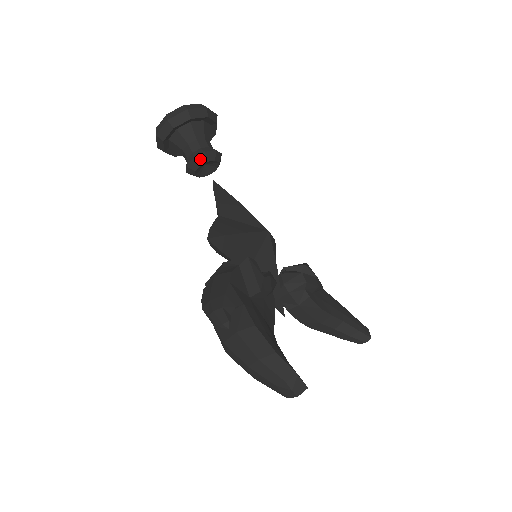
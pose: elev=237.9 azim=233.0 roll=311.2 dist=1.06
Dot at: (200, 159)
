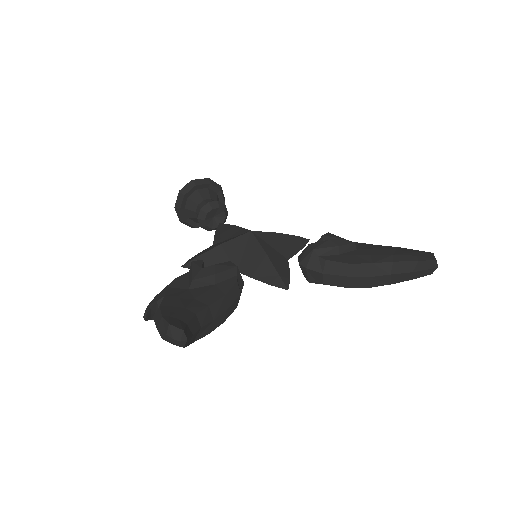
Dot at: (202, 216)
